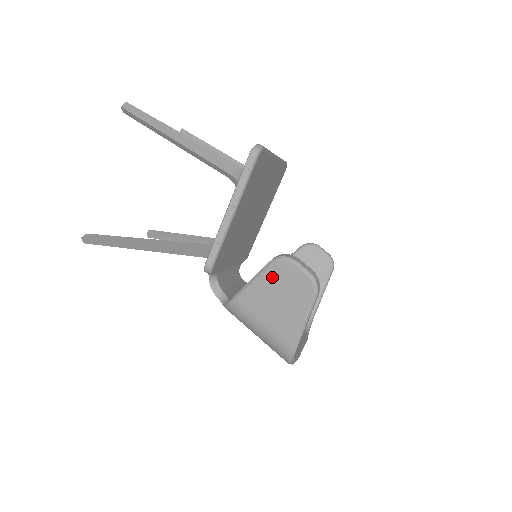
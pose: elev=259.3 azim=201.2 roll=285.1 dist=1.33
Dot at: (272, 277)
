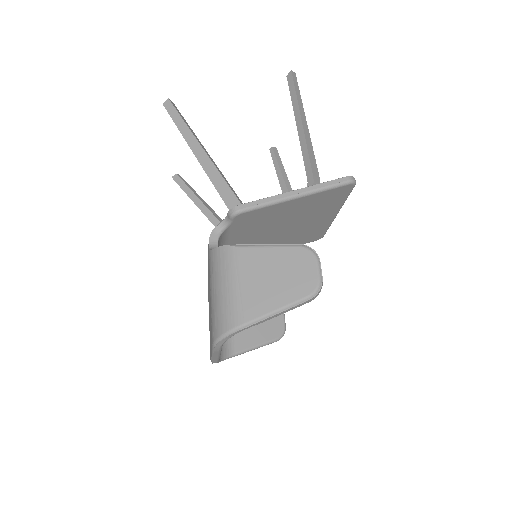
Dot at: (288, 256)
